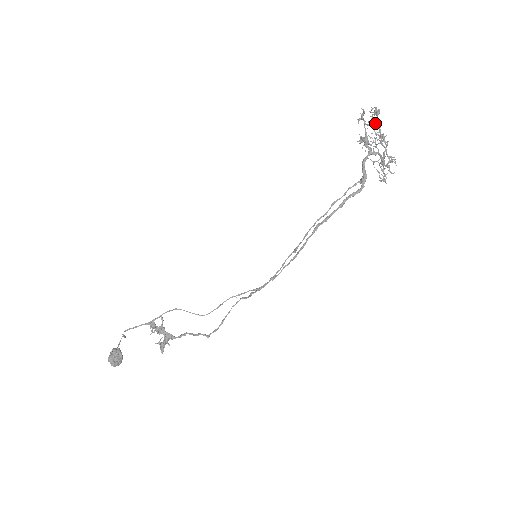
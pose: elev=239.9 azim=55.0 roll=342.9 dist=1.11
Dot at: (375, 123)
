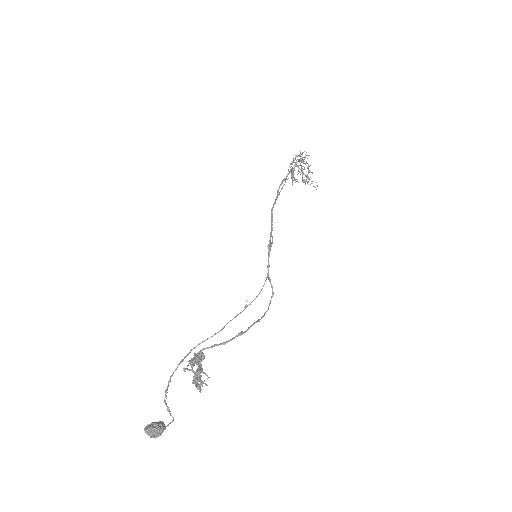
Dot at: occluded
